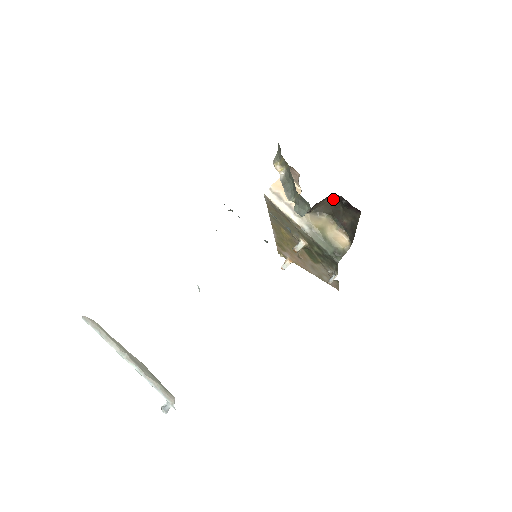
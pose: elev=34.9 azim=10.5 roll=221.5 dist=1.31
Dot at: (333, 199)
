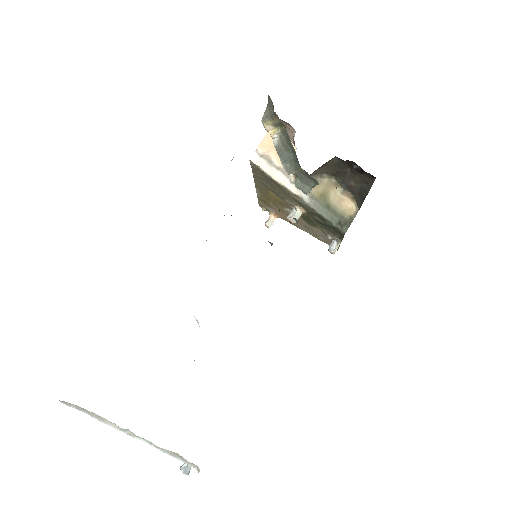
Dot at: (339, 160)
